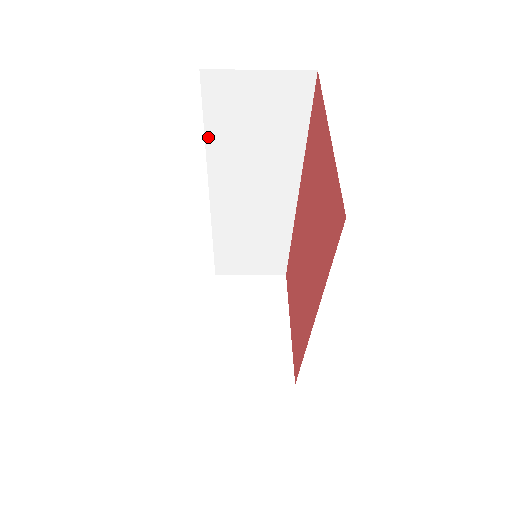
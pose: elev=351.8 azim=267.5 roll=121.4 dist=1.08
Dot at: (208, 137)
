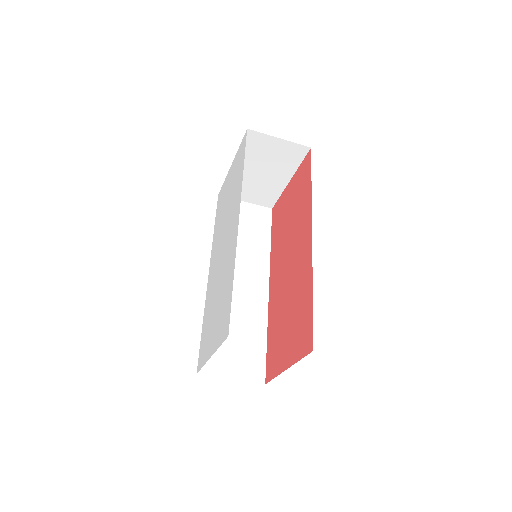
Dot at: occluded
